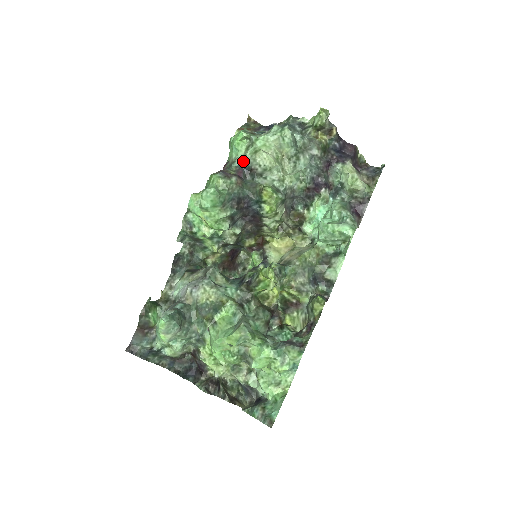
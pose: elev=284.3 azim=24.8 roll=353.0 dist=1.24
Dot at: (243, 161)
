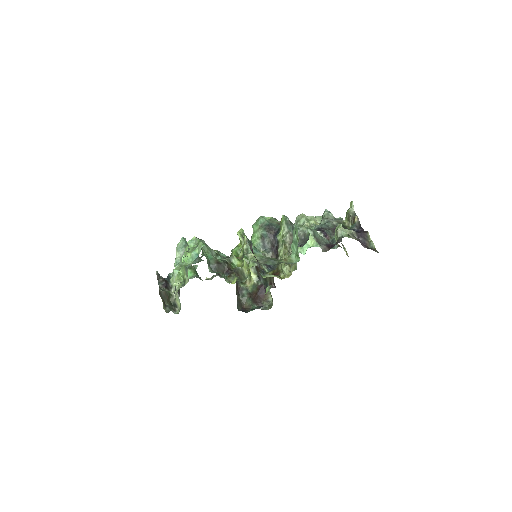
Dot at: occluded
